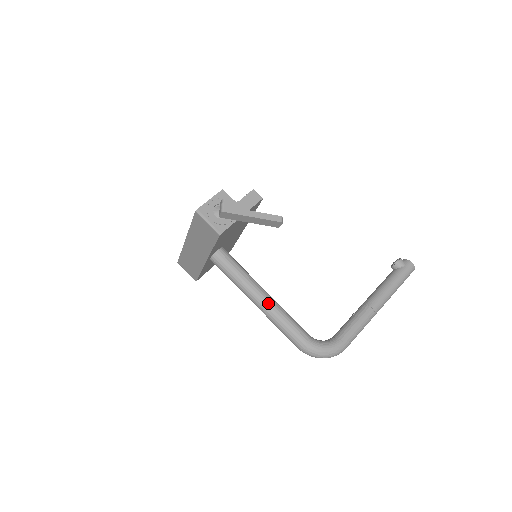
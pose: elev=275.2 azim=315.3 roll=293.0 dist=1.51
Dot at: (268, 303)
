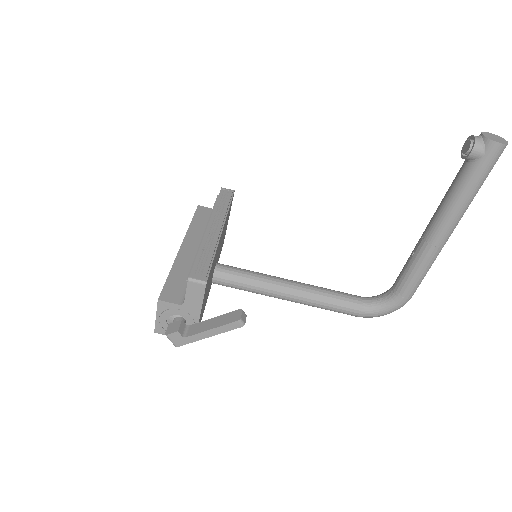
Dot at: (297, 301)
